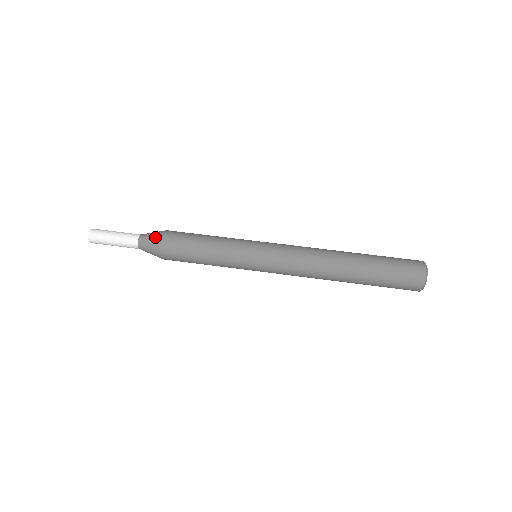
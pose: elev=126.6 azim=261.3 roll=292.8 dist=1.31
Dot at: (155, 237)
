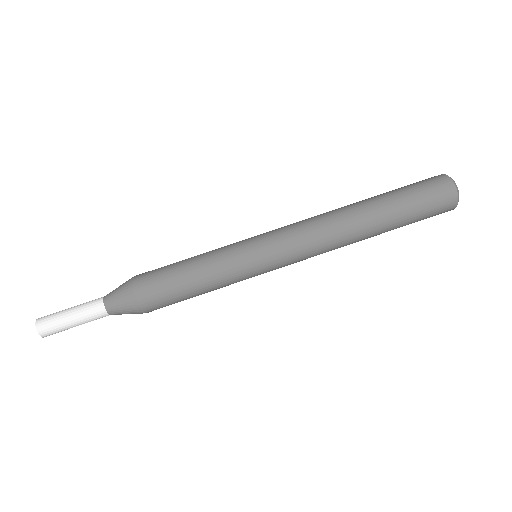
Dot at: (130, 308)
